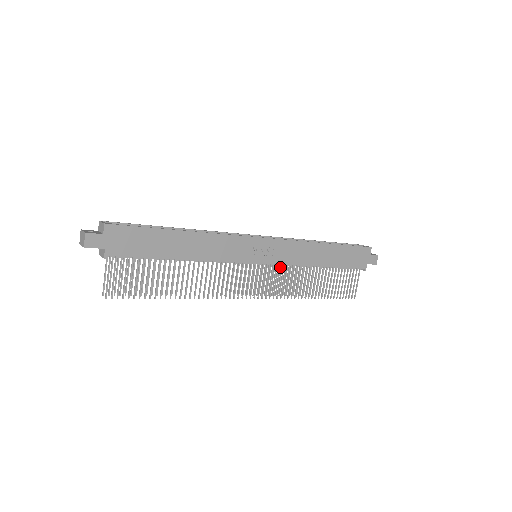
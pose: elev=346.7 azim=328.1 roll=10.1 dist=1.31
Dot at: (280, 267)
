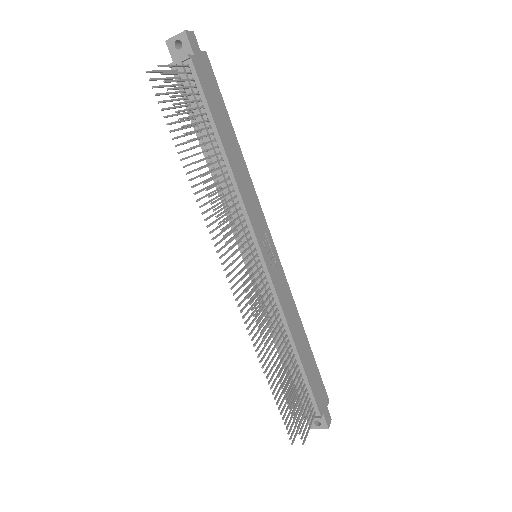
Dot at: (261, 303)
